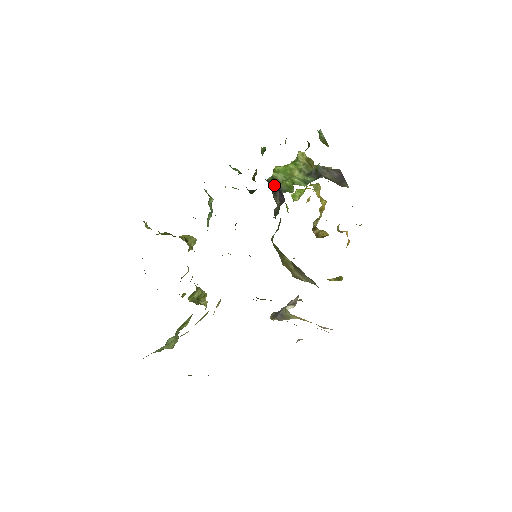
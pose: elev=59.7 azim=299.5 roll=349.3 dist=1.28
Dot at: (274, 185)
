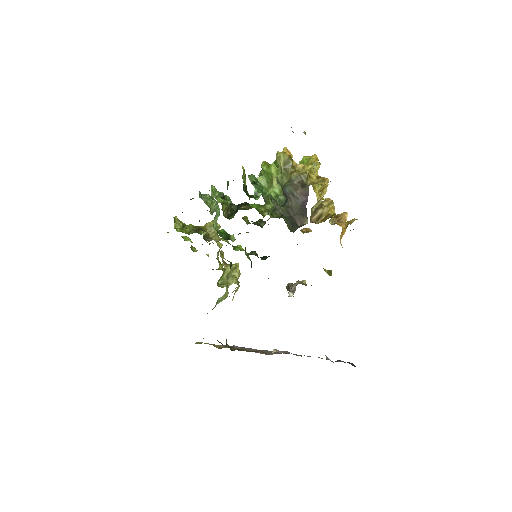
Dot at: occluded
